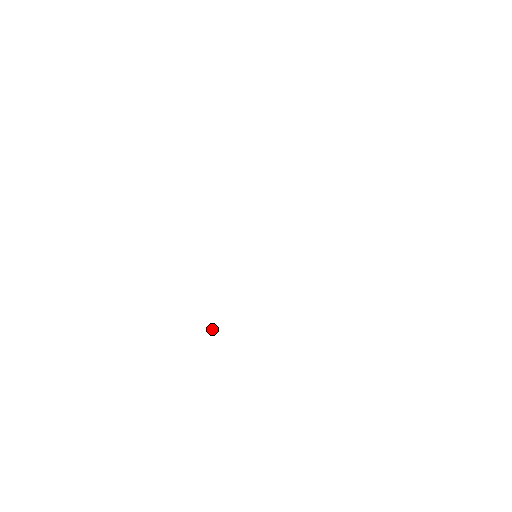
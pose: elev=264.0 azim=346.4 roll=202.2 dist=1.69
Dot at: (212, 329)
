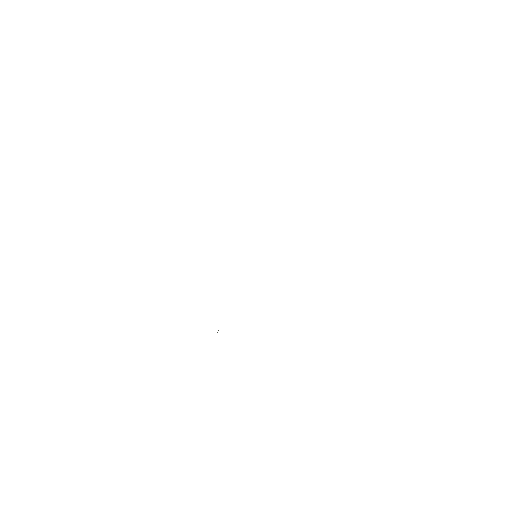
Dot at: (218, 330)
